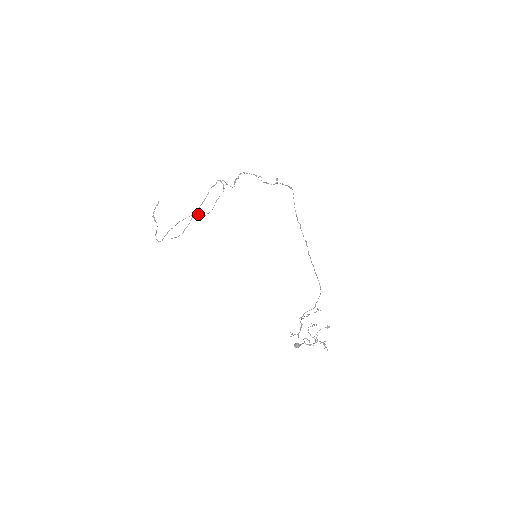
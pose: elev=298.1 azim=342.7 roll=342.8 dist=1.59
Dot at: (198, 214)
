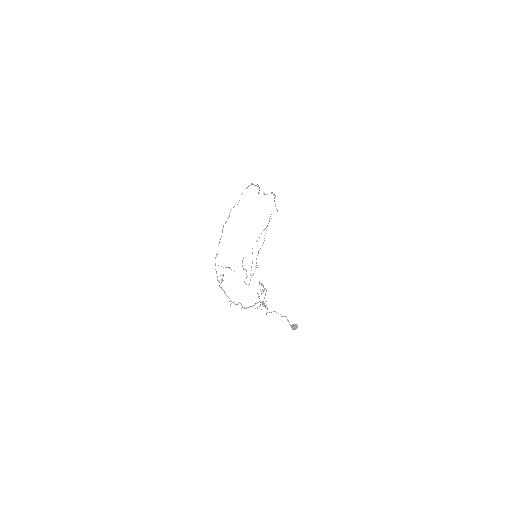
Dot at: (259, 250)
